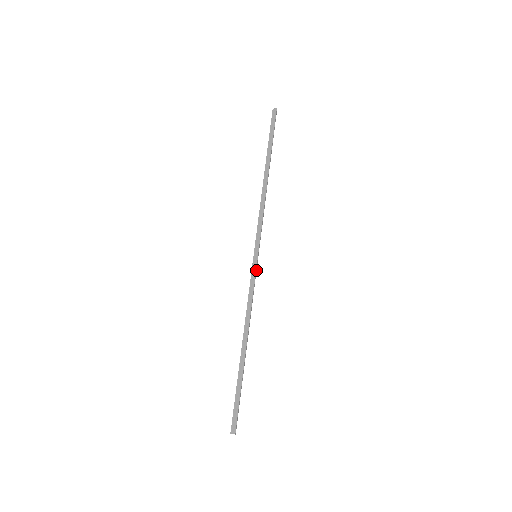
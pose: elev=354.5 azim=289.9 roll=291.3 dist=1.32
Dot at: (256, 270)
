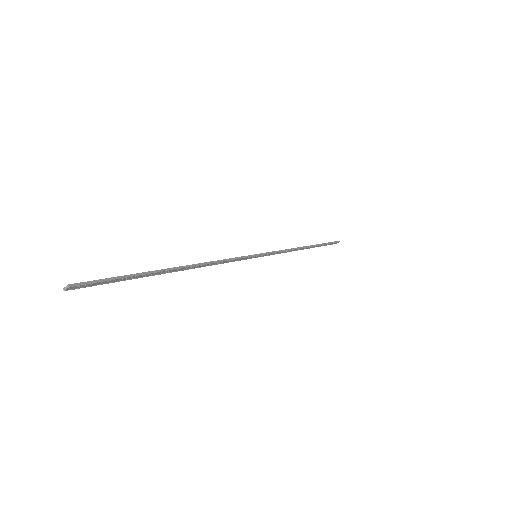
Dot at: (248, 257)
